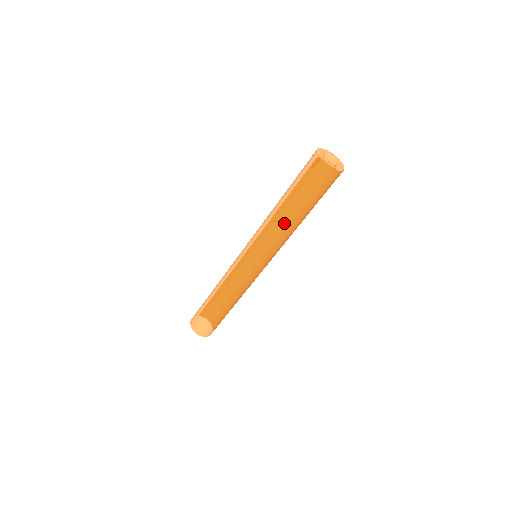
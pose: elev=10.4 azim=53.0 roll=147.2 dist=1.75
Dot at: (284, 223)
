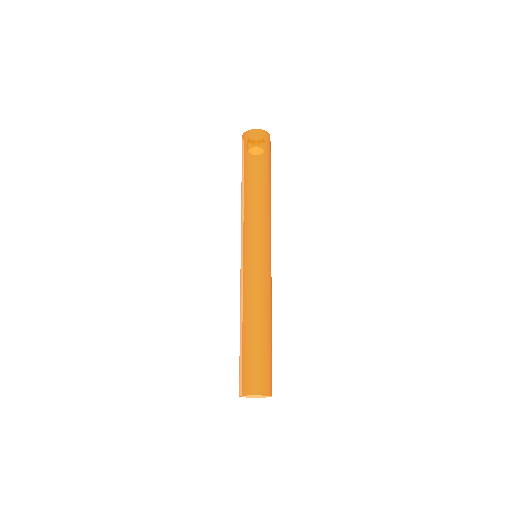
Dot at: (255, 193)
